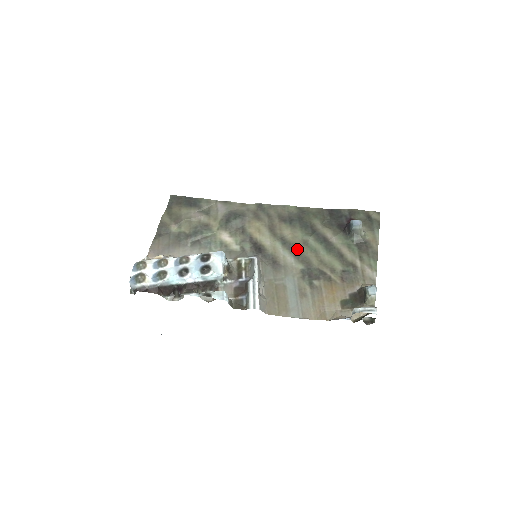
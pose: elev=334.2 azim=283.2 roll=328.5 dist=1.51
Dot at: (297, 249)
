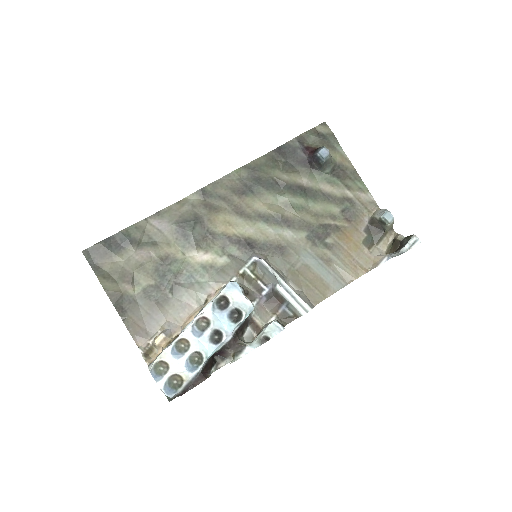
Dot at: (285, 218)
